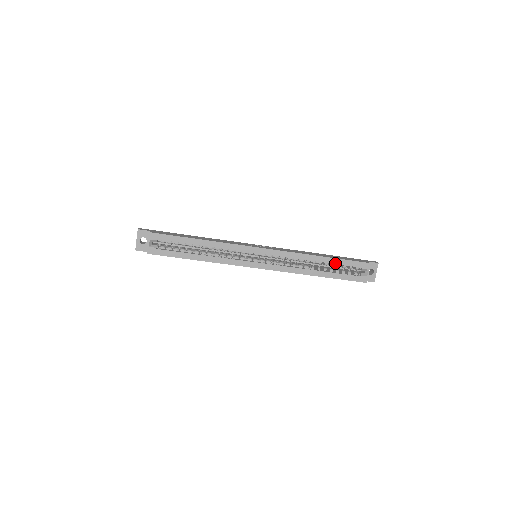
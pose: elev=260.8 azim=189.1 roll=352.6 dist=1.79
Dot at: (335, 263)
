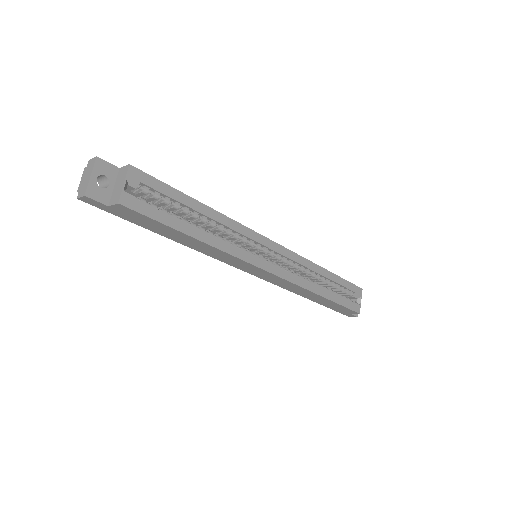
Dot at: (337, 282)
